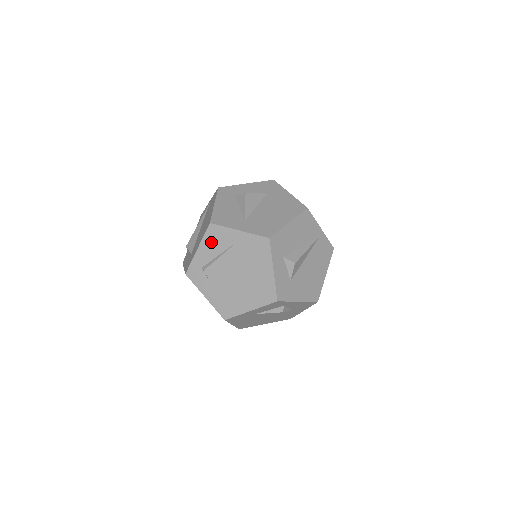
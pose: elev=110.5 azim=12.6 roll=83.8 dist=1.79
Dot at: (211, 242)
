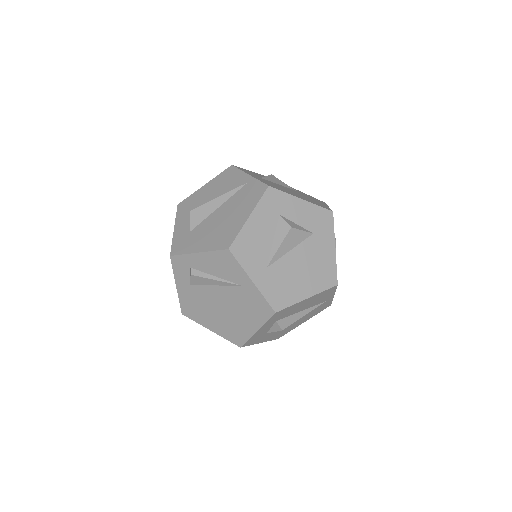
Dot at: (217, 262)
